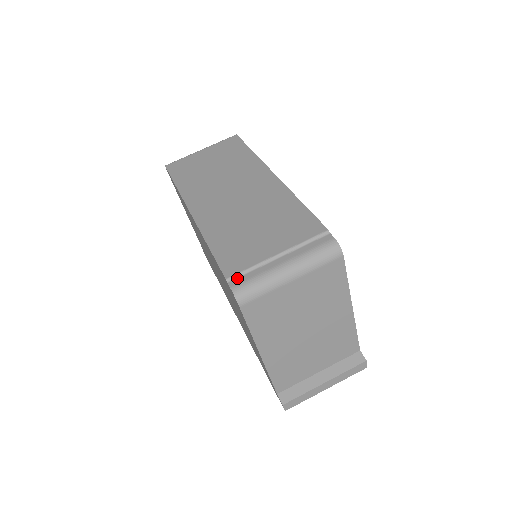
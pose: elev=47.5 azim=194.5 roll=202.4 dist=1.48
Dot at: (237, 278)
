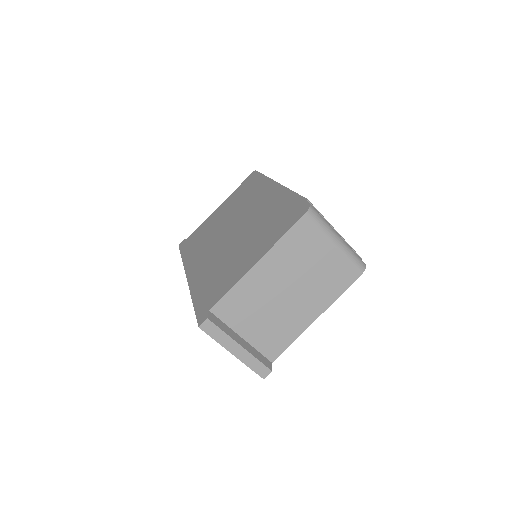
Dot at: occluded
